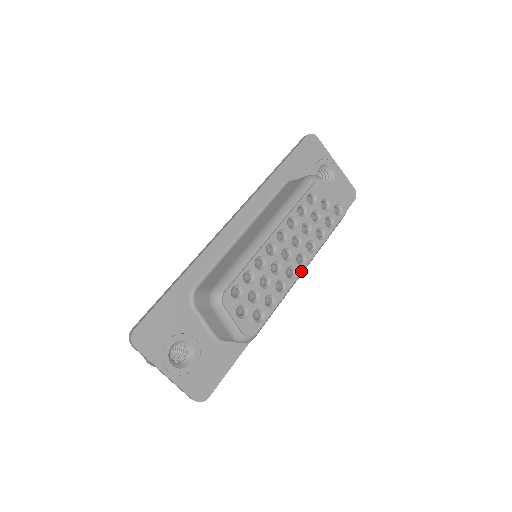
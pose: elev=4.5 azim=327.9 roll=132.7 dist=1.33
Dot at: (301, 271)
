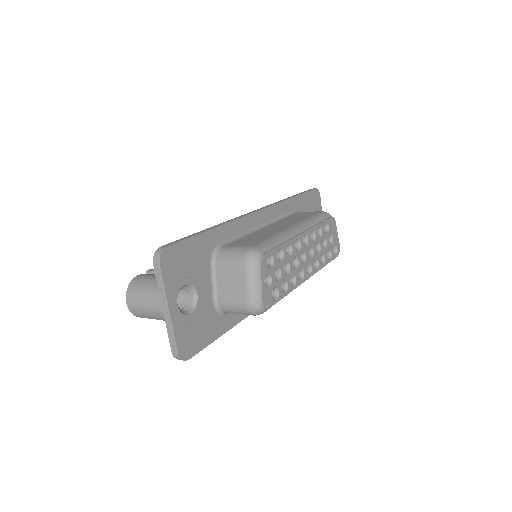
Dot at: (306, 279)
